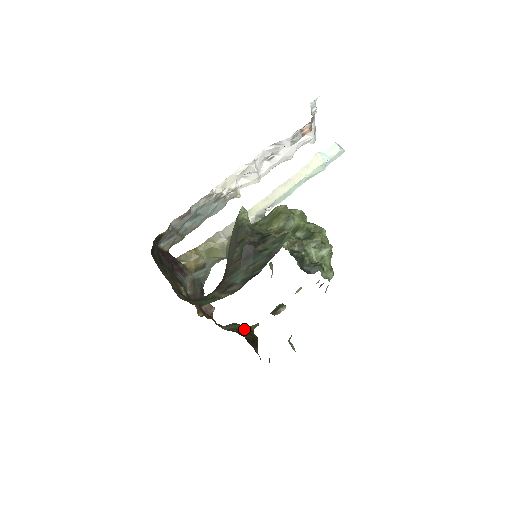
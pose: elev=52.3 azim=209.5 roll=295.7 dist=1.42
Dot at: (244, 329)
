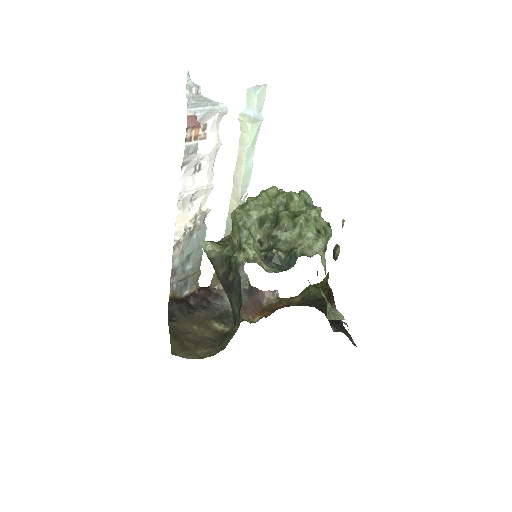
Dot at: (315, 290)
